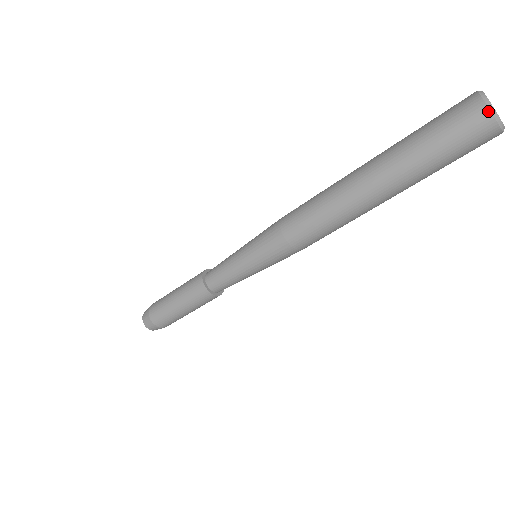
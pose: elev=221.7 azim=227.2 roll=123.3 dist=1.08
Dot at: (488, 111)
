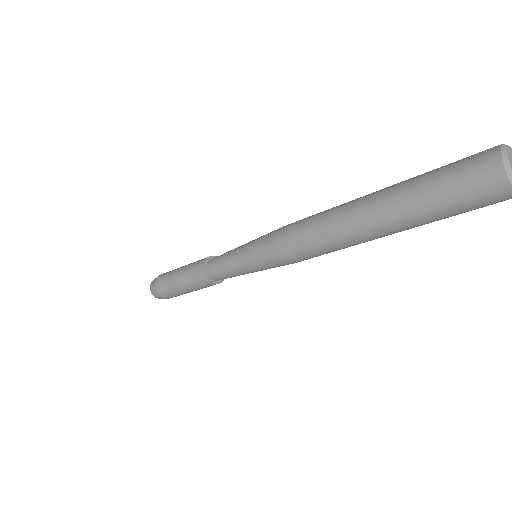
Dot at: (509, 186)
